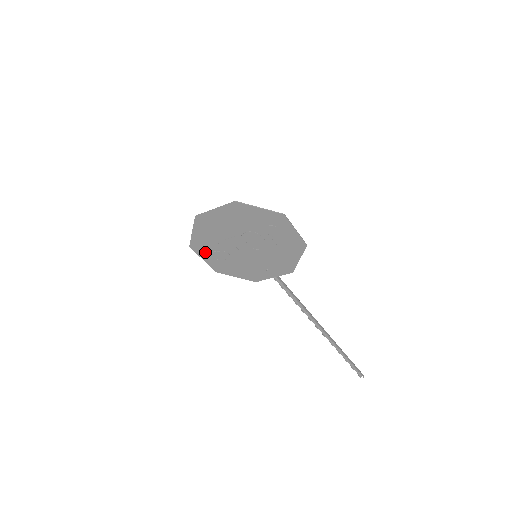
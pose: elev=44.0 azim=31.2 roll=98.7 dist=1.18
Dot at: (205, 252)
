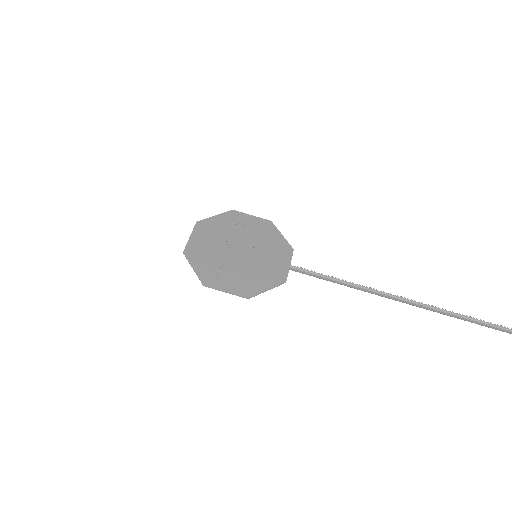
Dot at: (220, 282)
